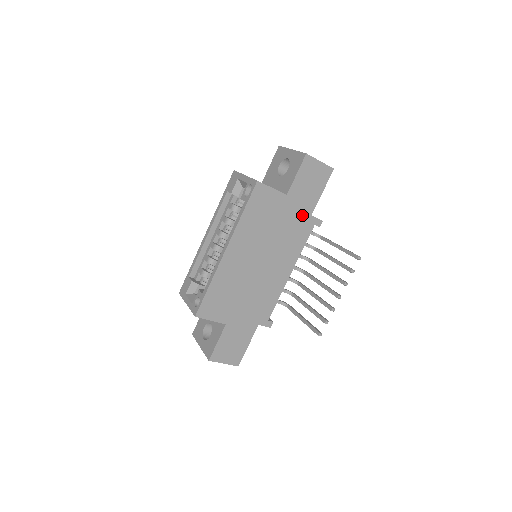
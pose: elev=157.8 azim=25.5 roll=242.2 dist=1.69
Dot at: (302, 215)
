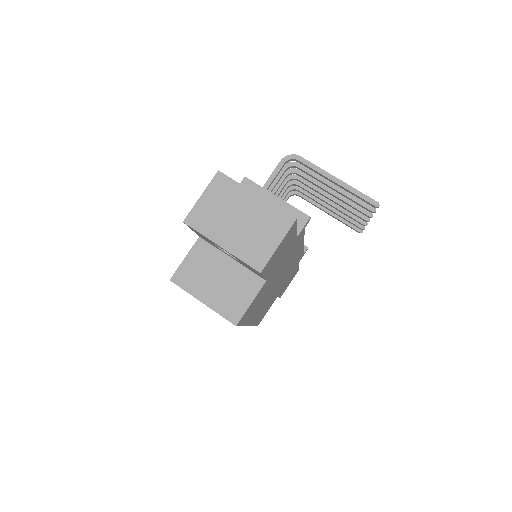
Dot at: (289, 250)
